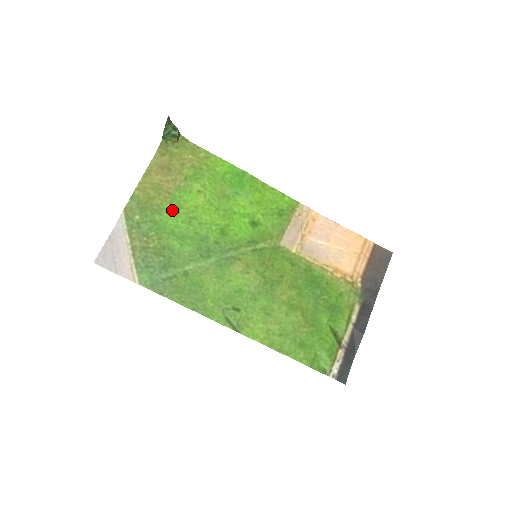
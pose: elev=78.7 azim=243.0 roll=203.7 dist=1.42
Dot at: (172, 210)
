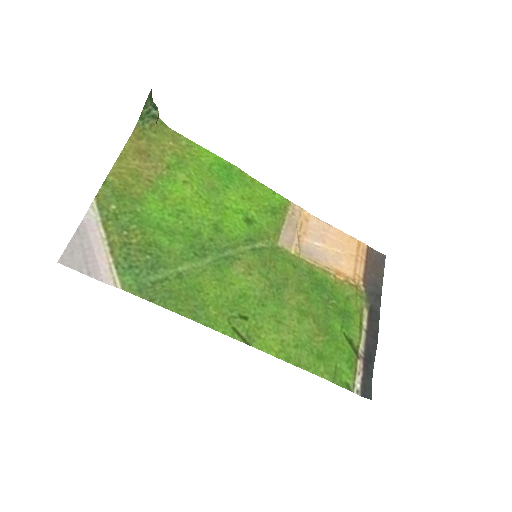
Dot at: (155, 201)
